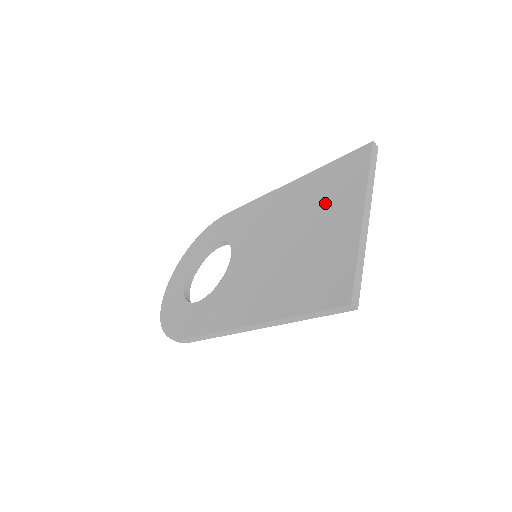
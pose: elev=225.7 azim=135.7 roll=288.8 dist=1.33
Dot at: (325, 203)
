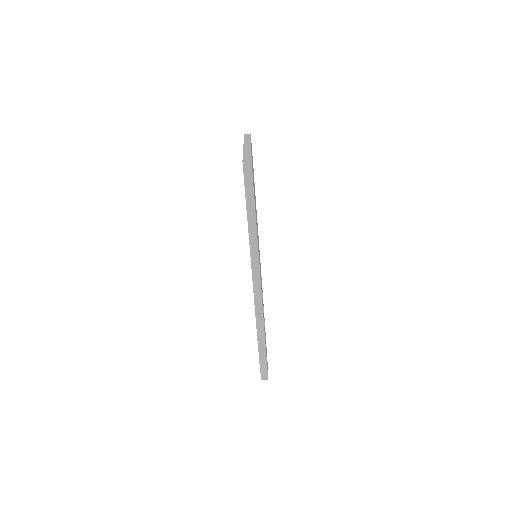
Dot at: occluded
